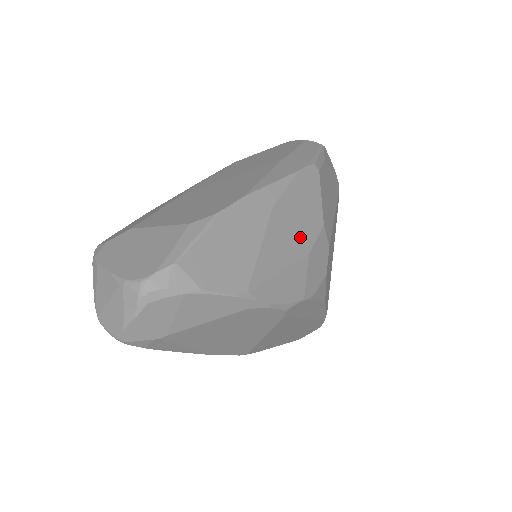
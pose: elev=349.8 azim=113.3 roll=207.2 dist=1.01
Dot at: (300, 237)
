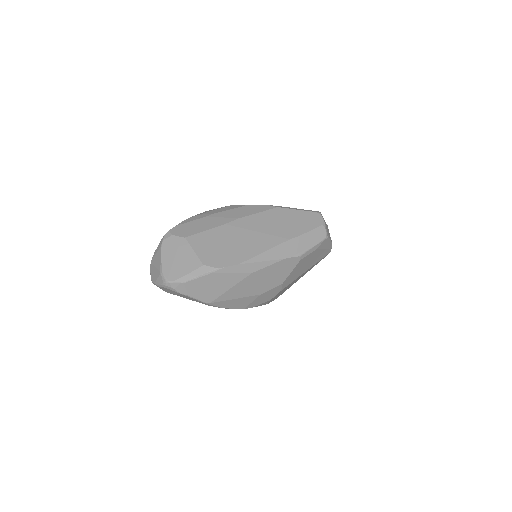
Dot at: (260, 287)
